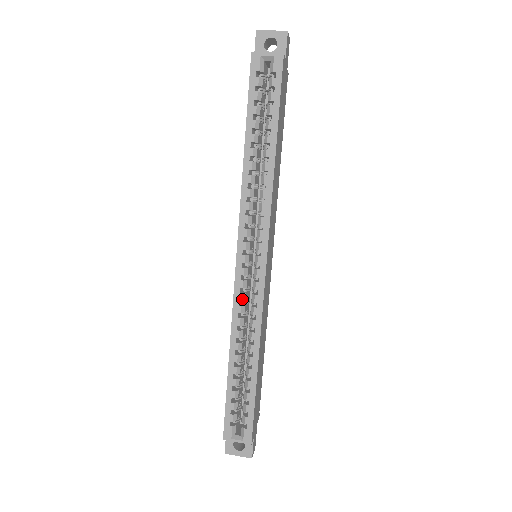
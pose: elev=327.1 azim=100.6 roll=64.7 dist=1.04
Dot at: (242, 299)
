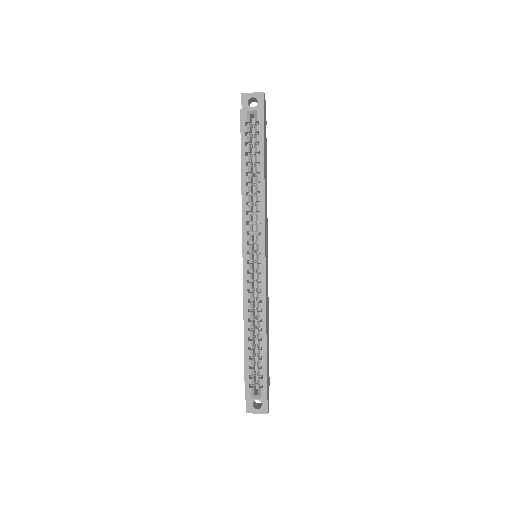
Dot at: (250, 288)
